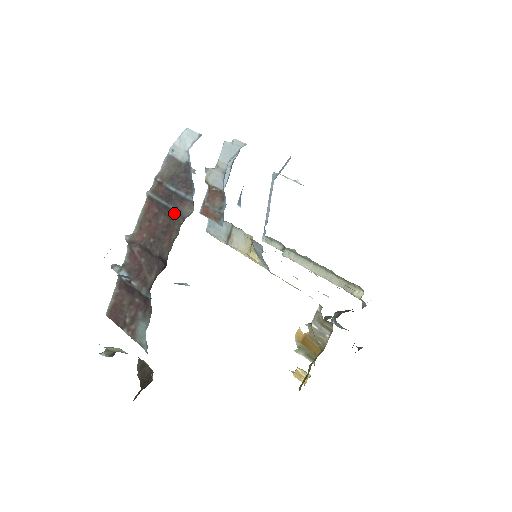
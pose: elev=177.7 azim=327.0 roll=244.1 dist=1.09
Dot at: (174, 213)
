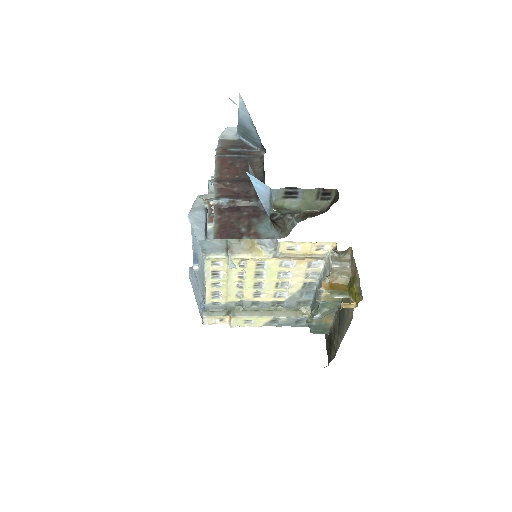
Dot at: (249, 158)
